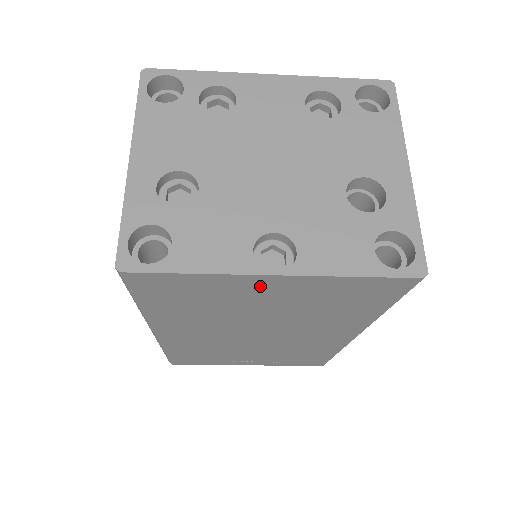
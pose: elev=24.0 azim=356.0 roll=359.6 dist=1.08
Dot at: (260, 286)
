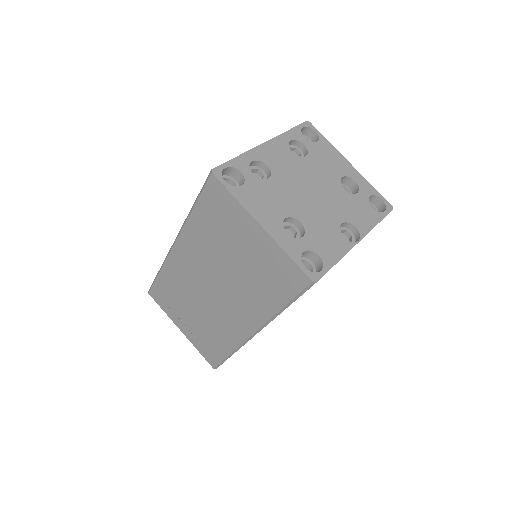
Dot at: occluded
